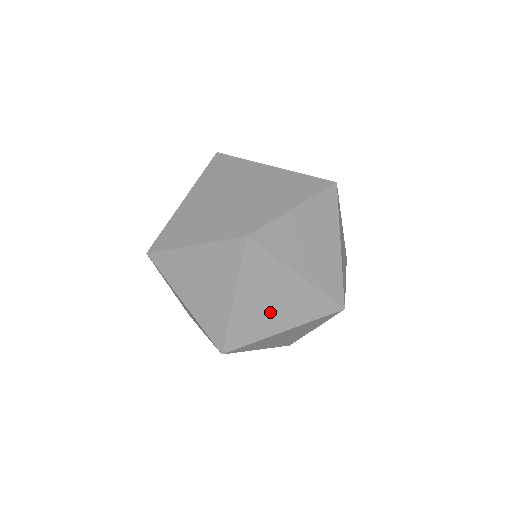
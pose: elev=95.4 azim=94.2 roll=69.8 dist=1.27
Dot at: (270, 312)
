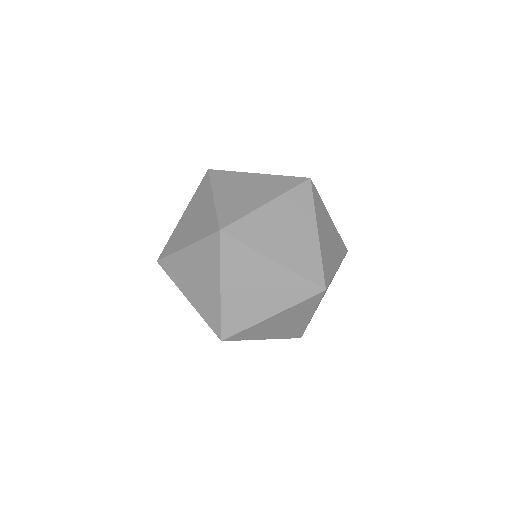
Dot at: (256, 298)
